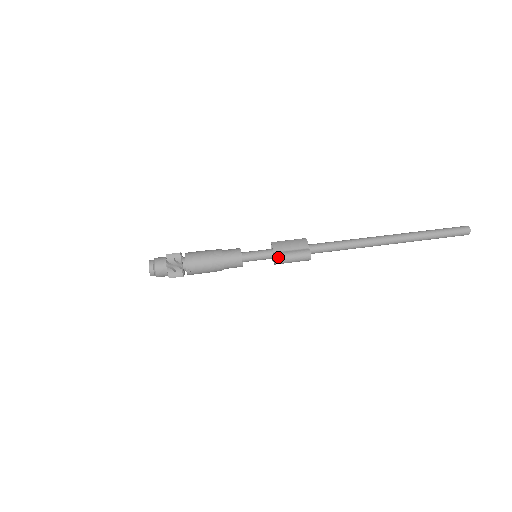
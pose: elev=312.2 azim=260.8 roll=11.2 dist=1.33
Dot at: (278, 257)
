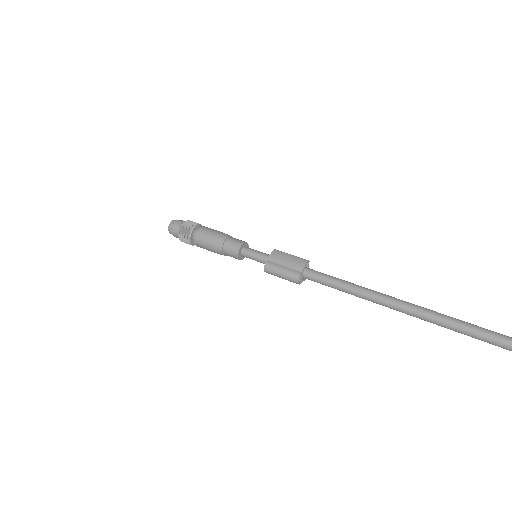
Dot at: (267, 266)
